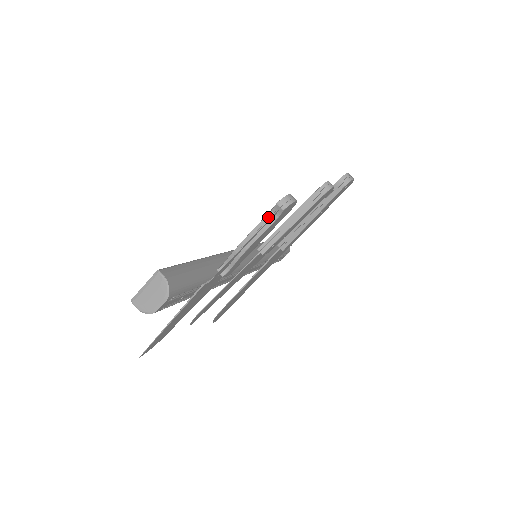
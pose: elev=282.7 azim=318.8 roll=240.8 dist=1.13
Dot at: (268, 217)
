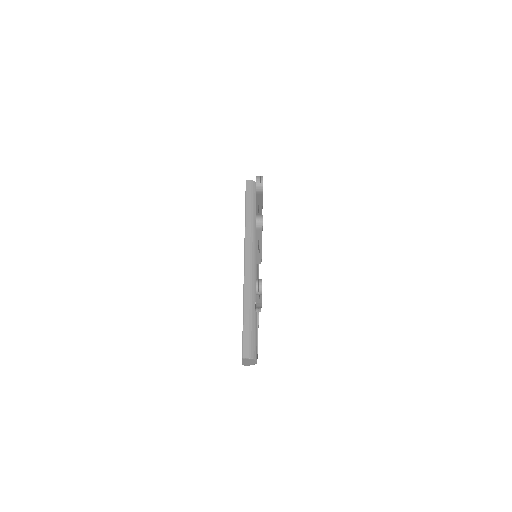
Dot at: (257, 296)
